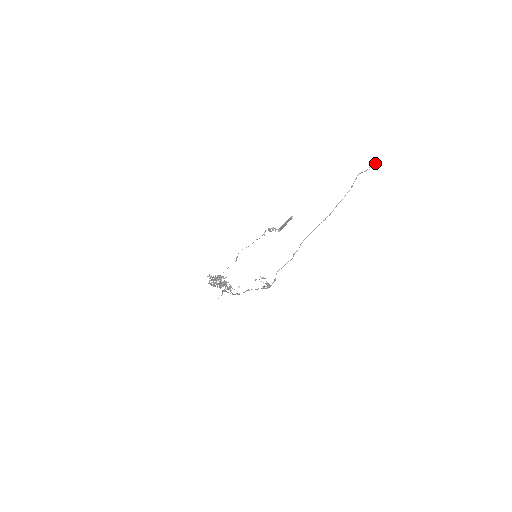
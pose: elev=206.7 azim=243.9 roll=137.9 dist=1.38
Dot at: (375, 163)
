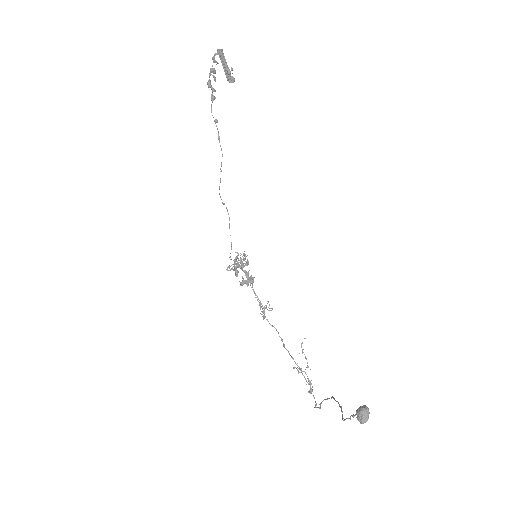
Dot at: (360, 421)
